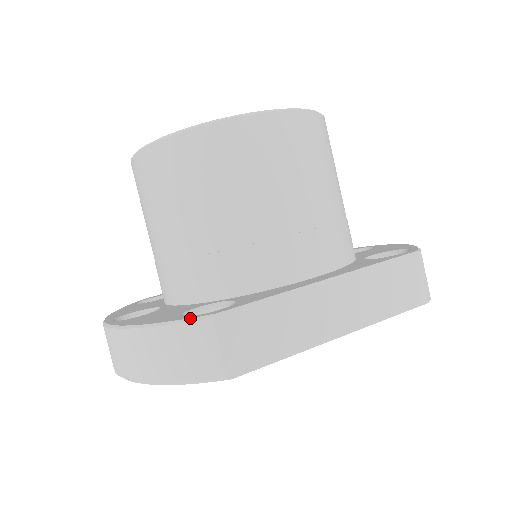
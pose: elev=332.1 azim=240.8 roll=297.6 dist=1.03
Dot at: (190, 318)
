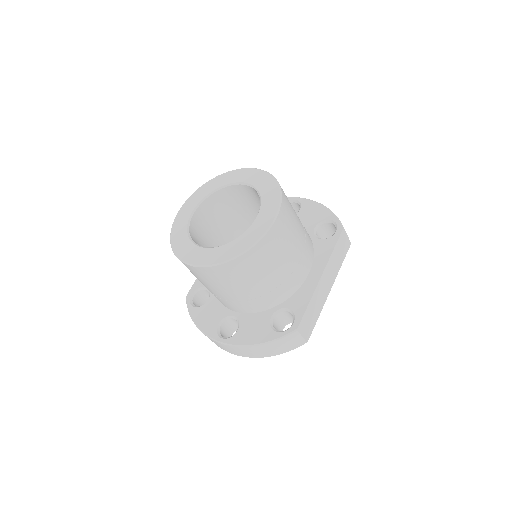
Dot at: (286, 335)
